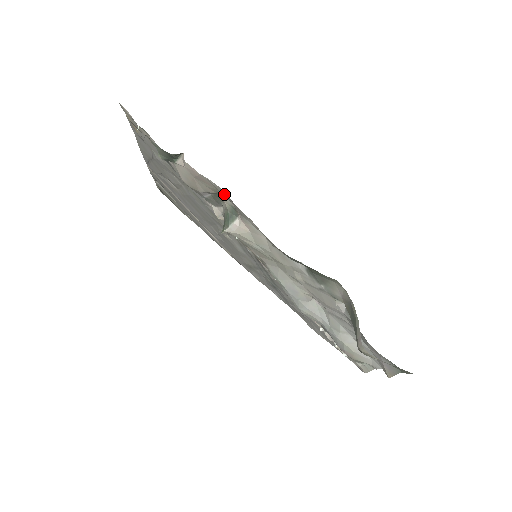
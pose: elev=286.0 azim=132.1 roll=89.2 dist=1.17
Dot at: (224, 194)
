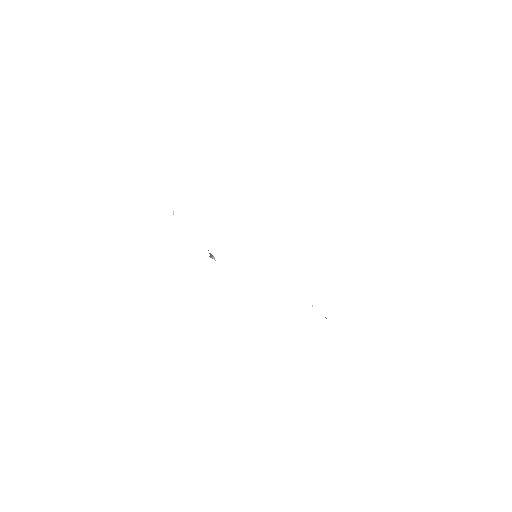
Dot at: occluded
